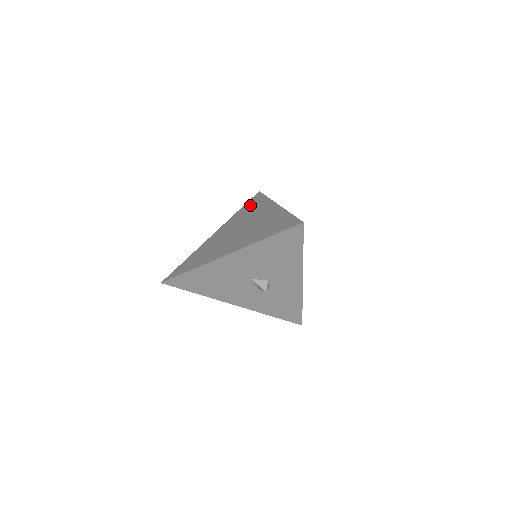
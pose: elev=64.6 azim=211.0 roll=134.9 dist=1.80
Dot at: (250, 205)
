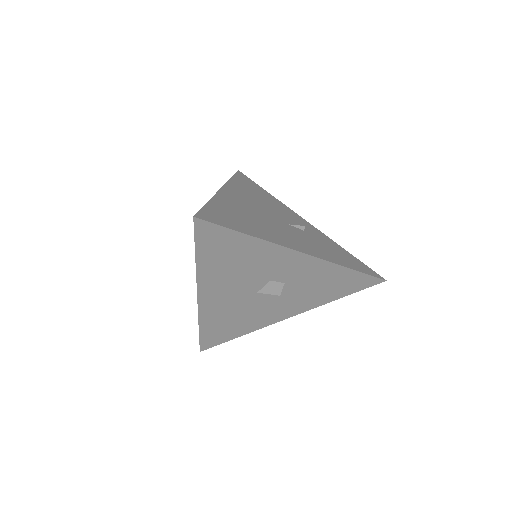
Dot at: occluded
